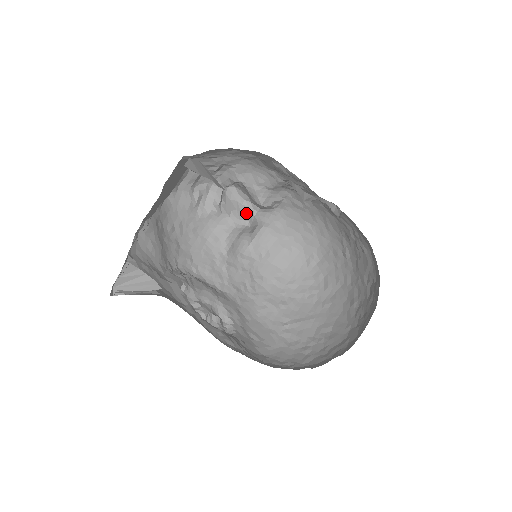
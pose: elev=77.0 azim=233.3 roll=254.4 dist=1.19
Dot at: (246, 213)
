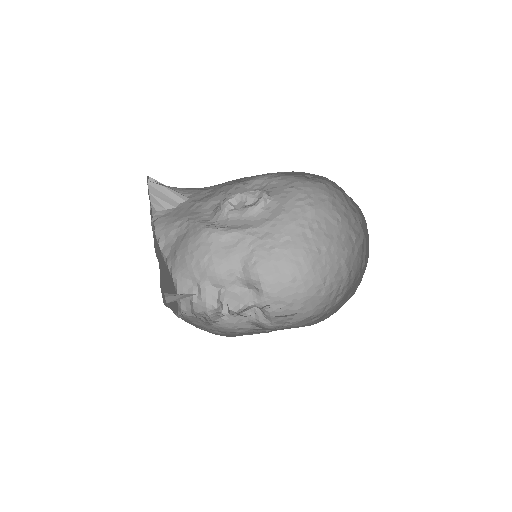
Dot at: occluded
